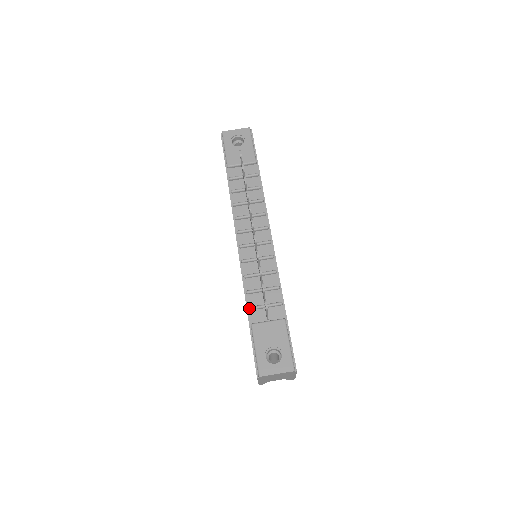
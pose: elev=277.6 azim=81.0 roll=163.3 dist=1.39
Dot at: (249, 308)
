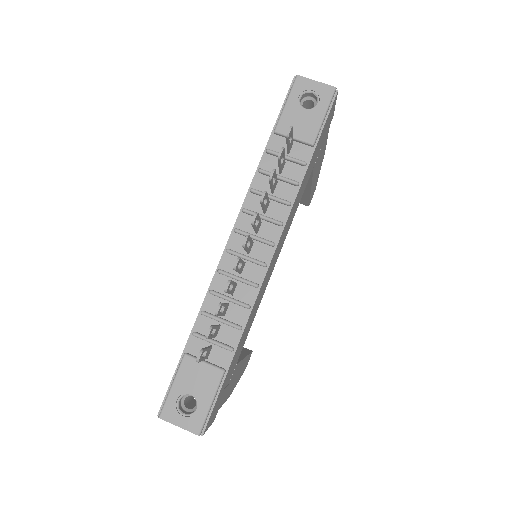
Dot at: (193, 333)
